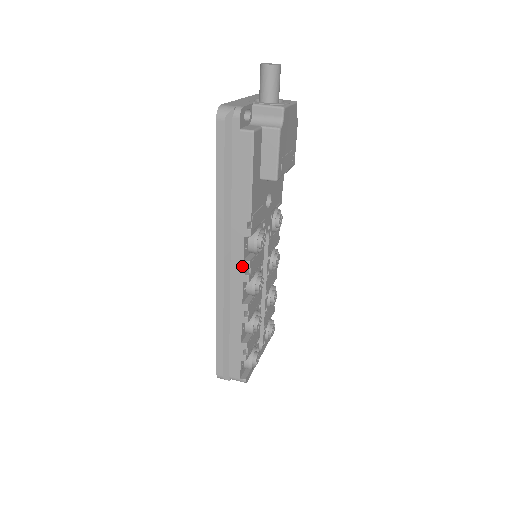
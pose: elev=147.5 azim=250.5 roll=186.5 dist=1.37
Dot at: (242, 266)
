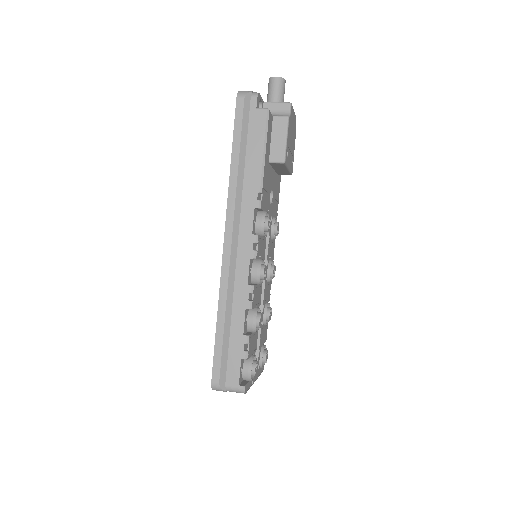
Dot at: (250, 241)
